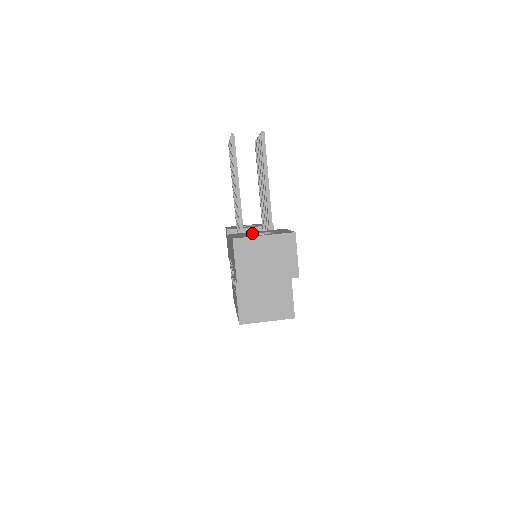
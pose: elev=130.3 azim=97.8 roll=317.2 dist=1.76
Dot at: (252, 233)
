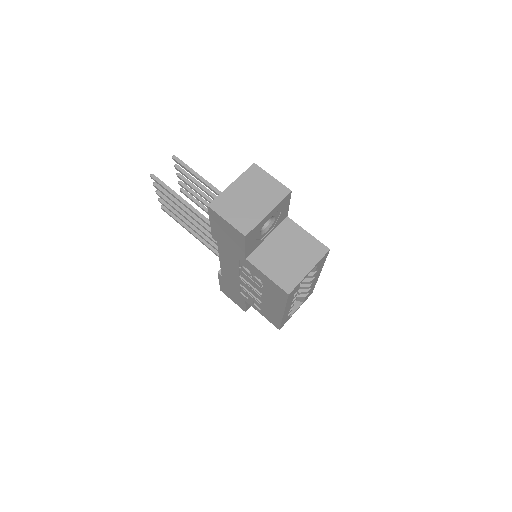
Dot at: occluded
